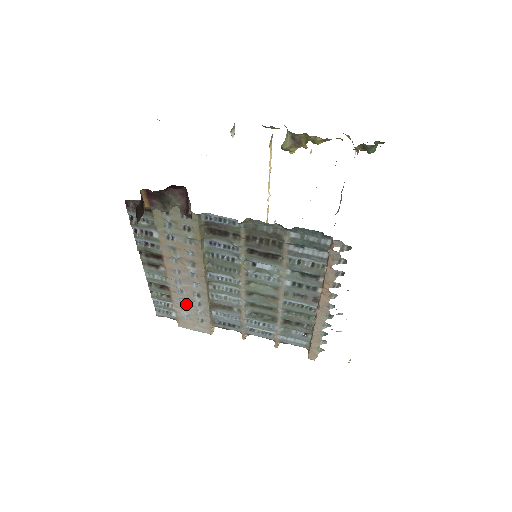
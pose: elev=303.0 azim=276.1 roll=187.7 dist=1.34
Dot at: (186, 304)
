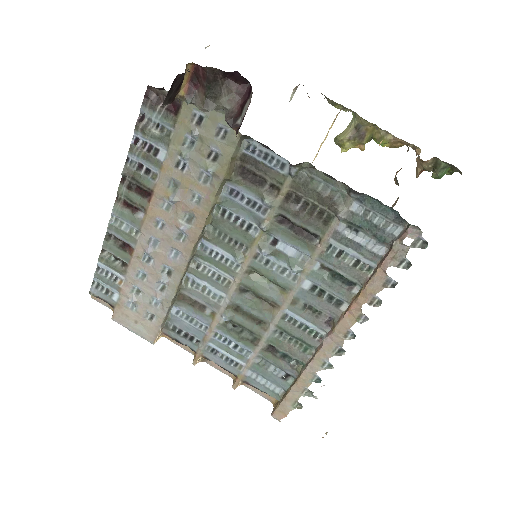
Dot at: (144, 283)
